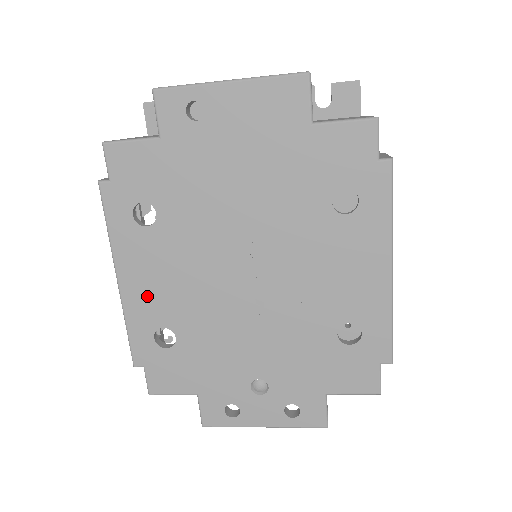
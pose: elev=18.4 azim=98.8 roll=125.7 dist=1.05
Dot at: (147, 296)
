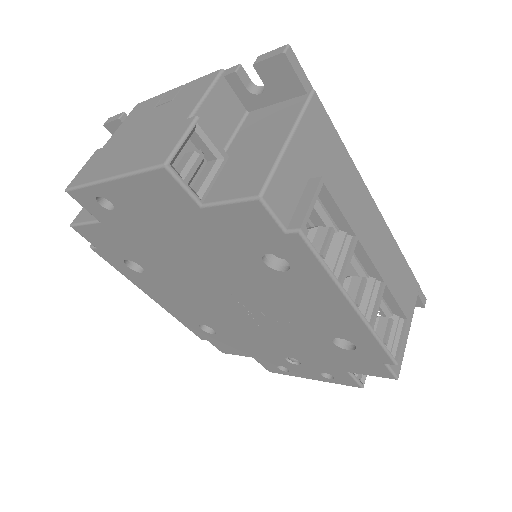
Dot at: (177, 308)
